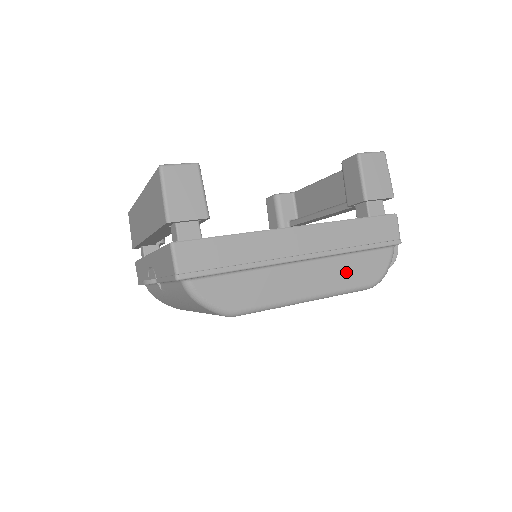
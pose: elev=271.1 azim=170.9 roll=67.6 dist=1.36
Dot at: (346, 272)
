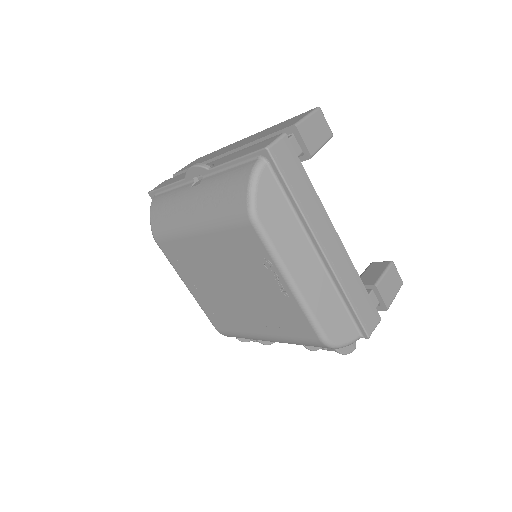
Dot at: (326, 305)
